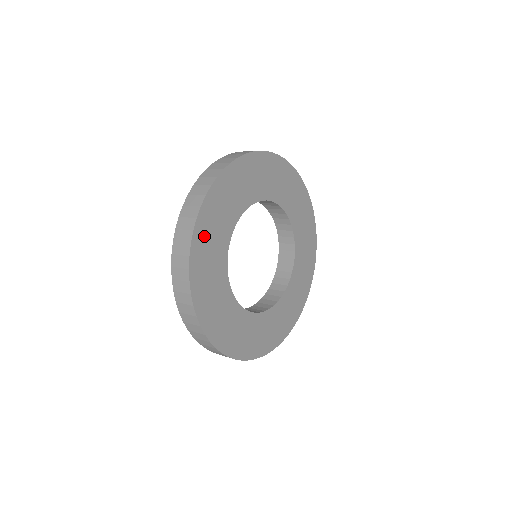
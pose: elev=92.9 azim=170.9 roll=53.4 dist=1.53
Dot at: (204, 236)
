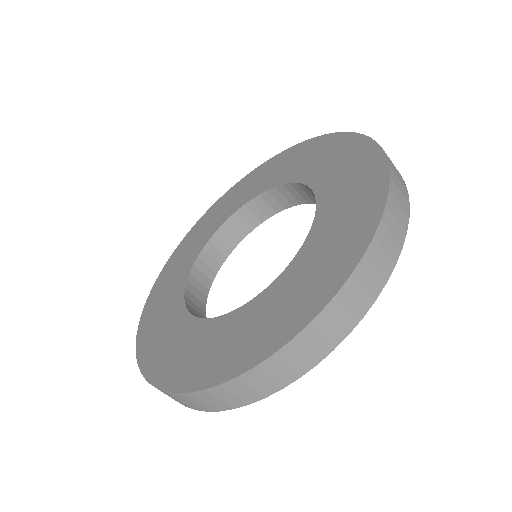
Dot at: occluded
